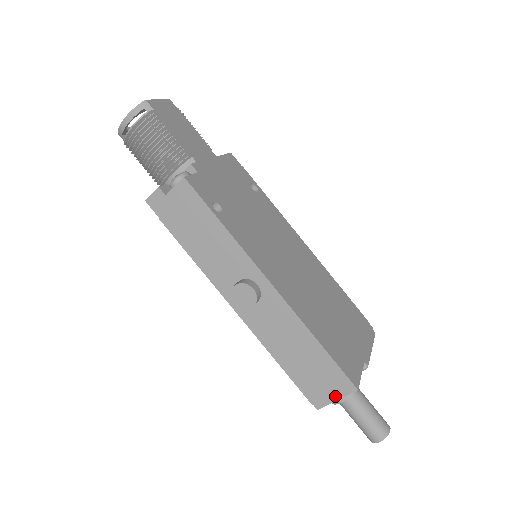
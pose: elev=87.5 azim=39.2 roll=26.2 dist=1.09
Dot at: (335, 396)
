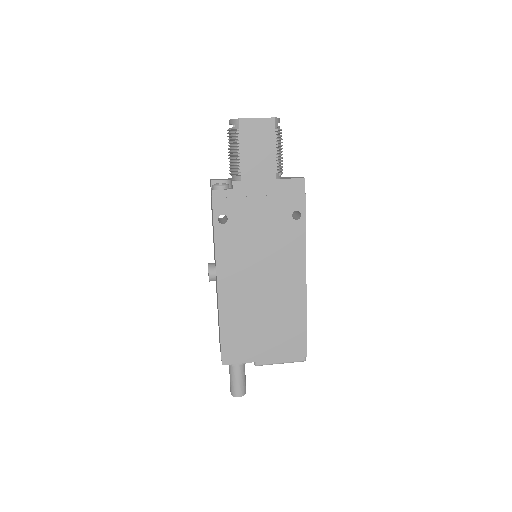
Dot at: occluded
